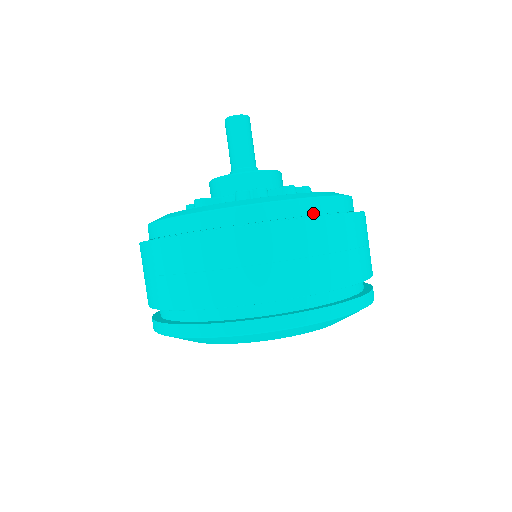
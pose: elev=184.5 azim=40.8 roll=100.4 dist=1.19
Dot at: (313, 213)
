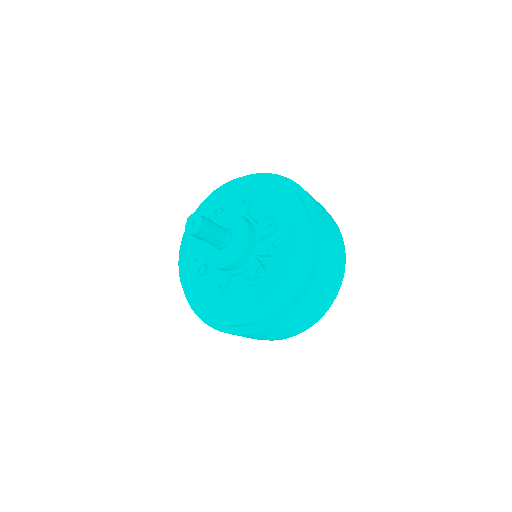
Dot at: (306, 276)
